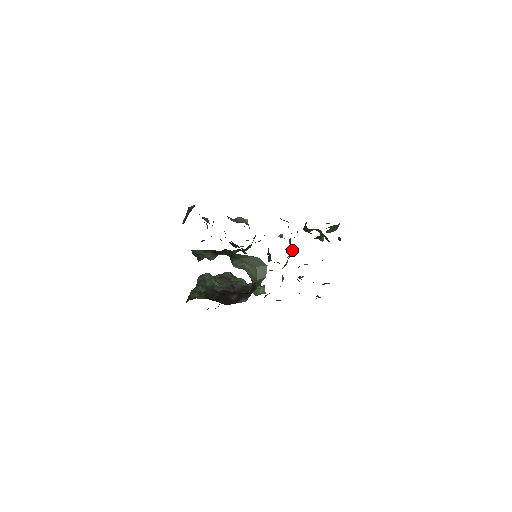
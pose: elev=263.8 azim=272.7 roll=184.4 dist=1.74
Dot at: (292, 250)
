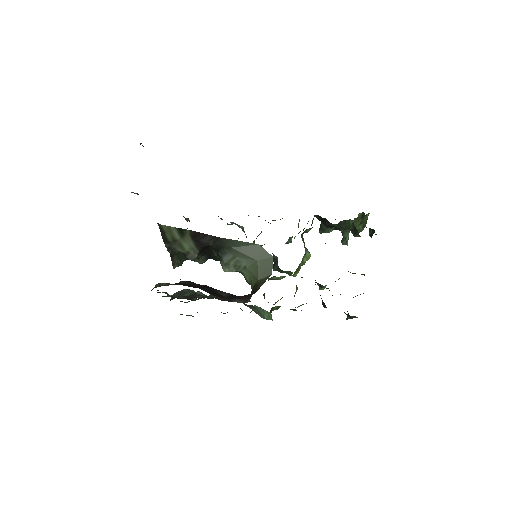
Dot at: (306, 251)
